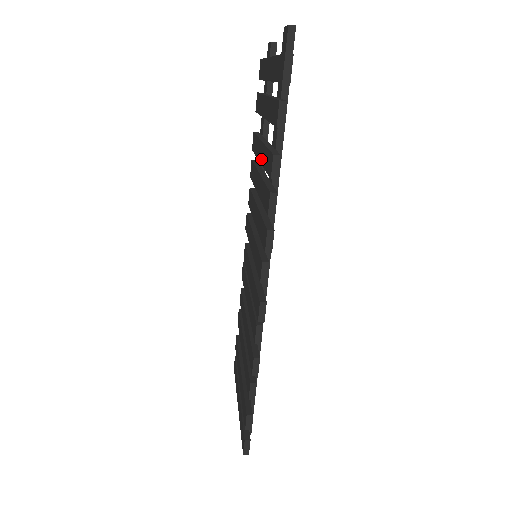
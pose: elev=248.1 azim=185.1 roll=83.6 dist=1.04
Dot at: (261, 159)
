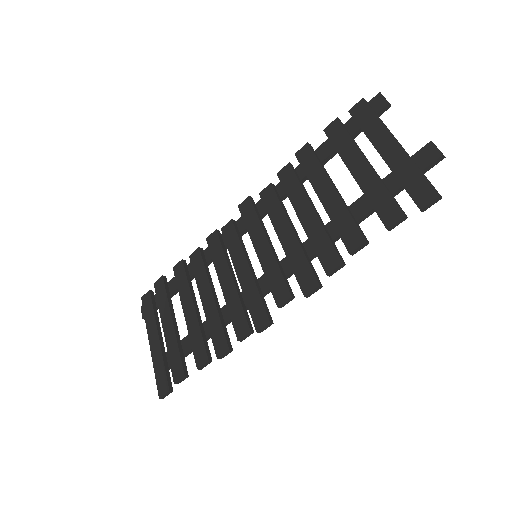
Dot at: (326, 202)
